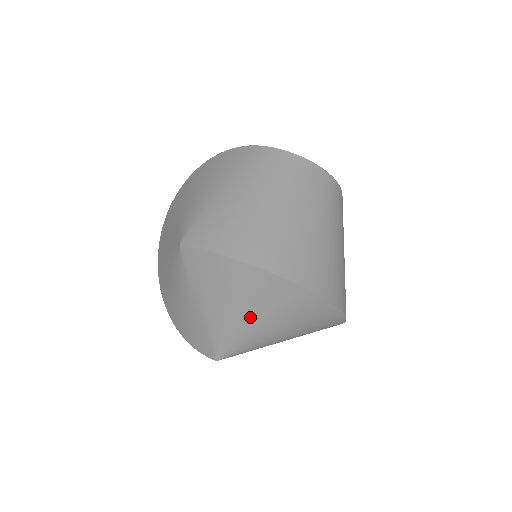
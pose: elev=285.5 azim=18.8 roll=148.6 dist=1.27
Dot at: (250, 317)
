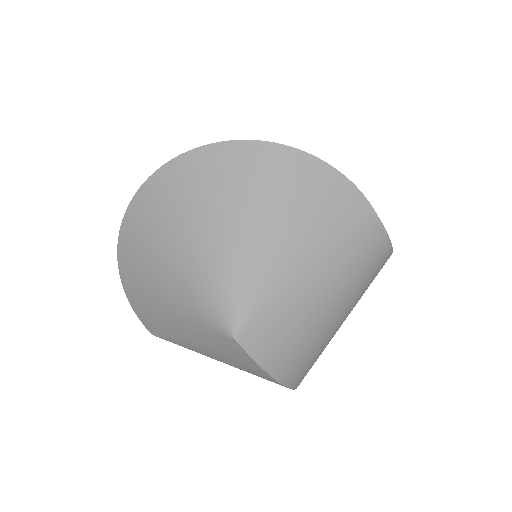
Dot at: occluded
